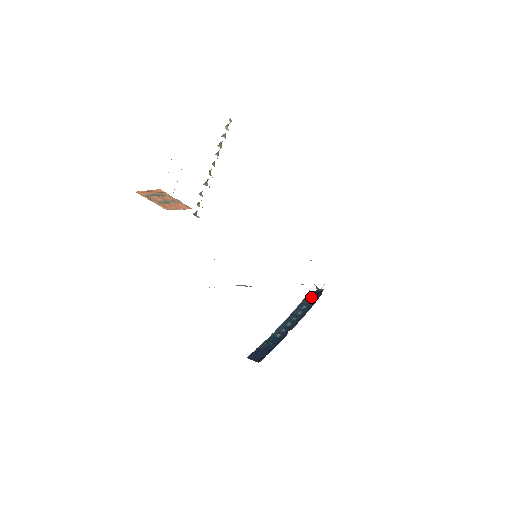
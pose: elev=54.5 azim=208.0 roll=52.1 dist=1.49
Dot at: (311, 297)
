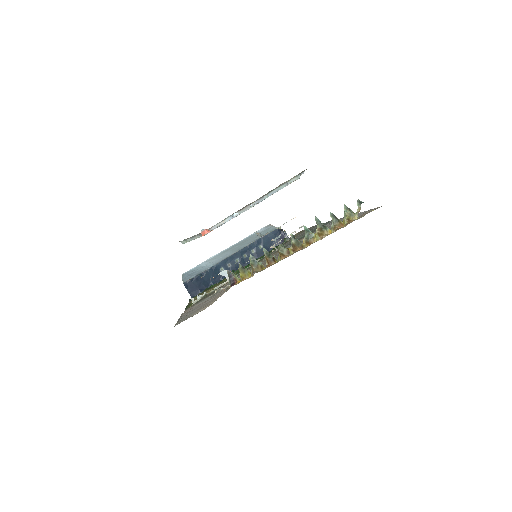
Dot at: (273, 238)
